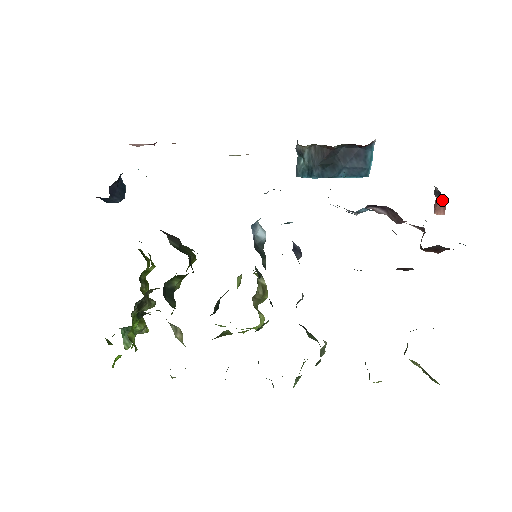
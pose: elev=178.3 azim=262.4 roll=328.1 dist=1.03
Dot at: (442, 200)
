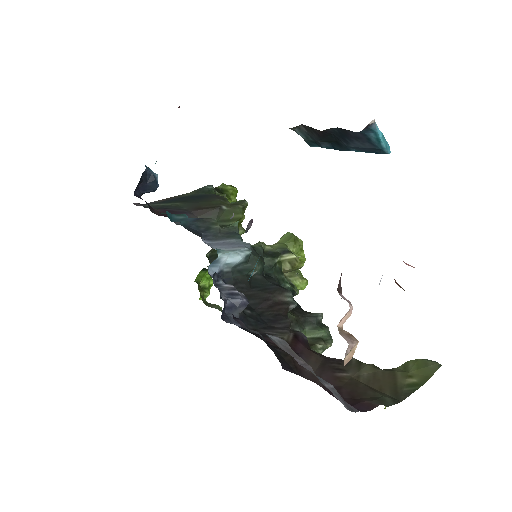
Dot at: occluded
